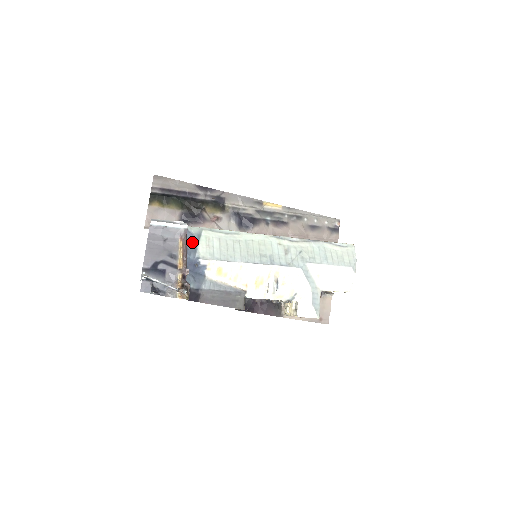
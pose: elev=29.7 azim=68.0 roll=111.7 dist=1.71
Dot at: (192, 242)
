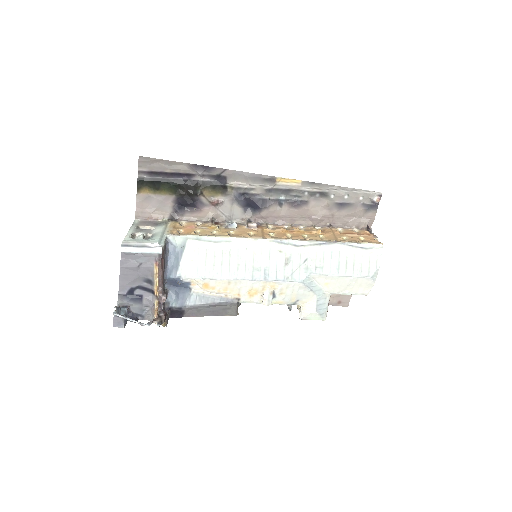
Dot at: (174, 257)
